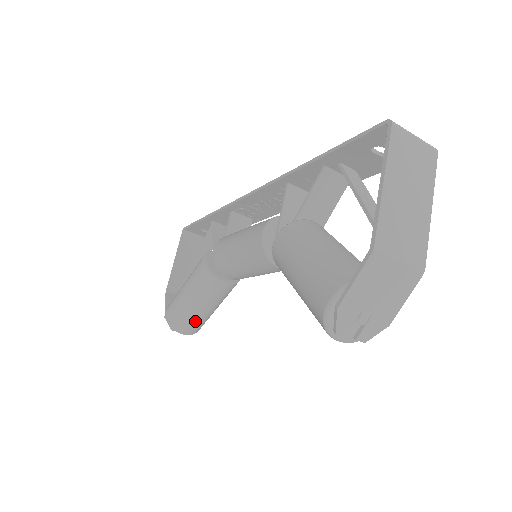
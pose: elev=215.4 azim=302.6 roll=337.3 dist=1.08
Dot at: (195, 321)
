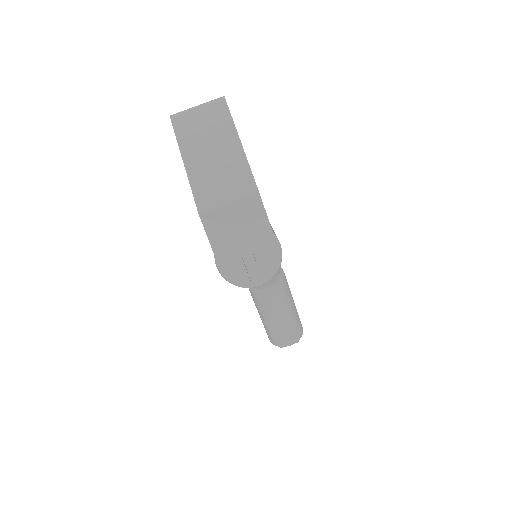
Dot at: (285, 330)
